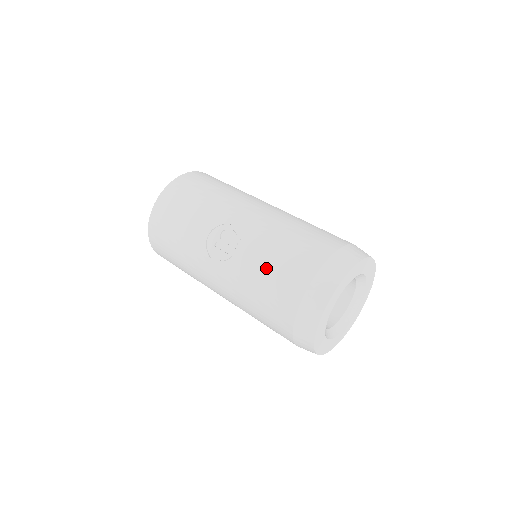
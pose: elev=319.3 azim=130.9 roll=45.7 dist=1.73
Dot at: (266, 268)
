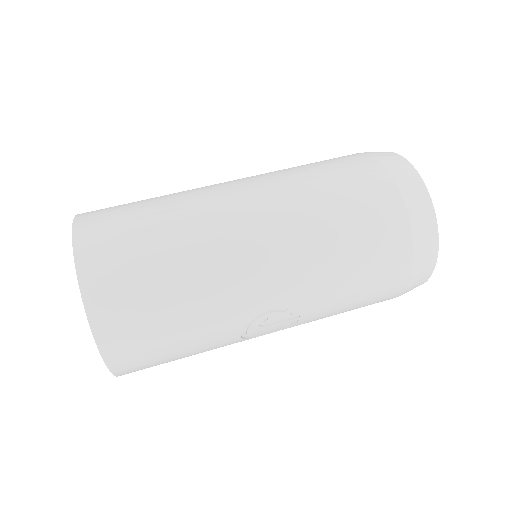
Dot at: (347, 305)
